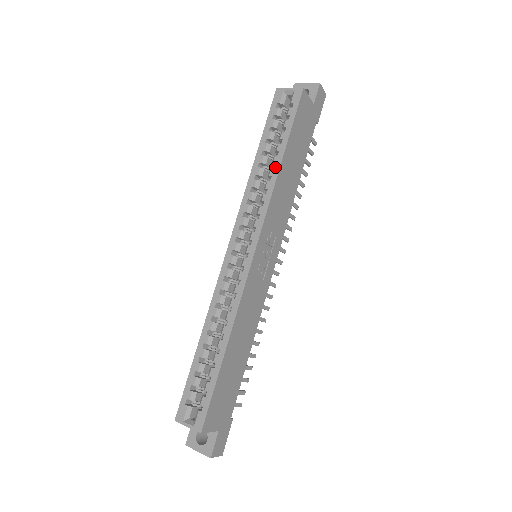
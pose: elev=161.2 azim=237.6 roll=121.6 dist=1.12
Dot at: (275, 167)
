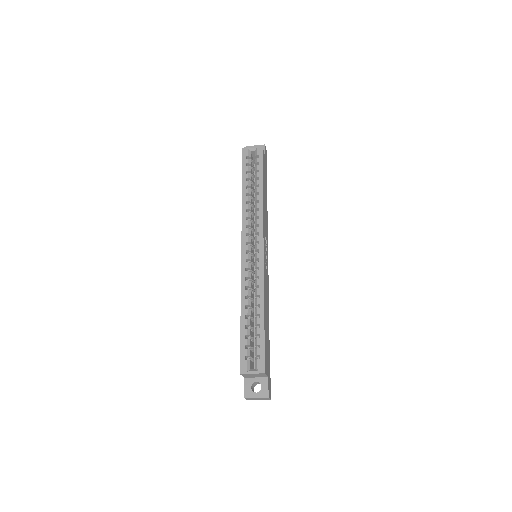
Dot at: (259, 194)
